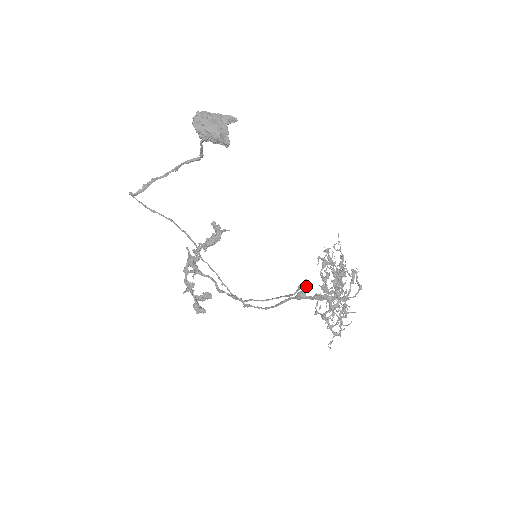
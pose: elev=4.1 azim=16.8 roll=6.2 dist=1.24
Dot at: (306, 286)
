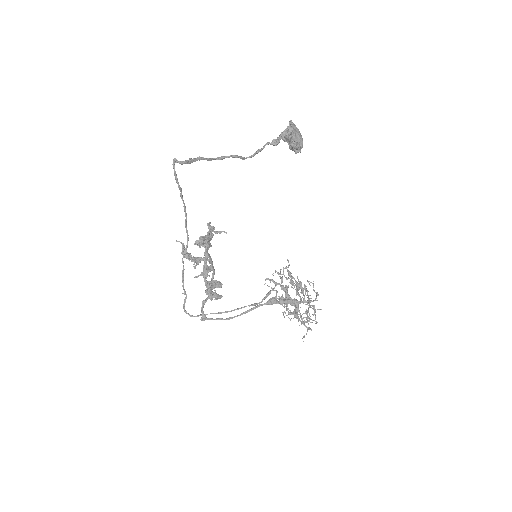
Dot at: occluded
